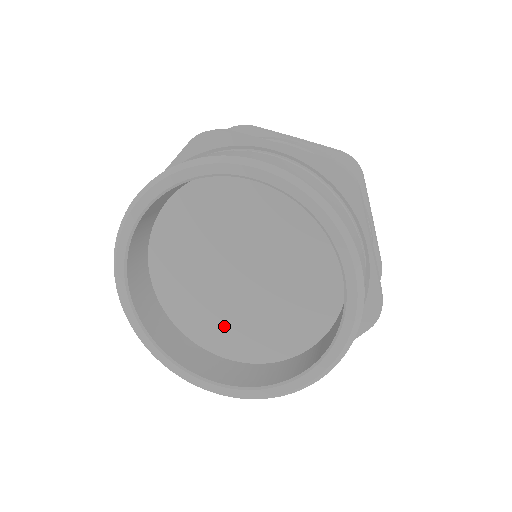
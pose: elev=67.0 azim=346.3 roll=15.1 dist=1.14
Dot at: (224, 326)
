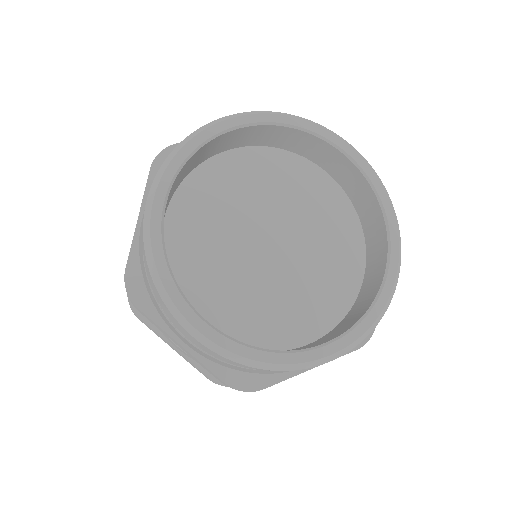
Dot at: (288, 308)
